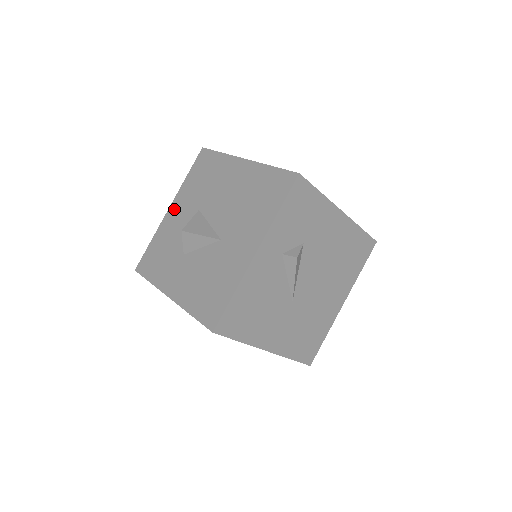
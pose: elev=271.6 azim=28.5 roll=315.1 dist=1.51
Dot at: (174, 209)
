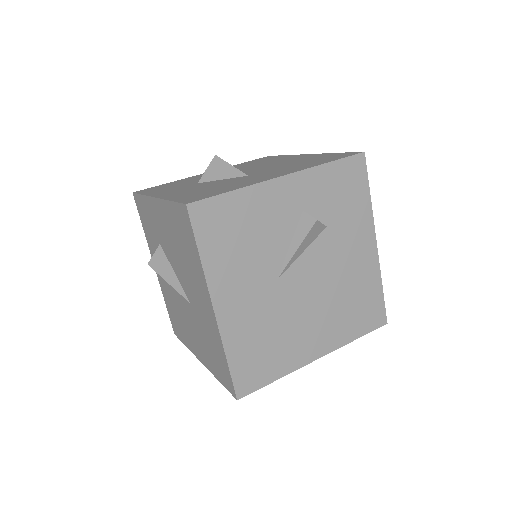
Dot at: occluded
